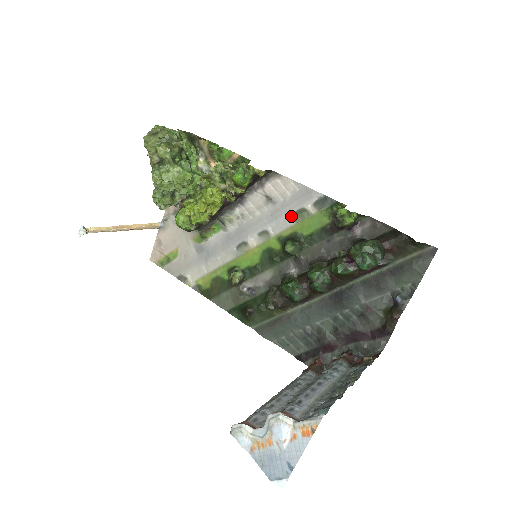
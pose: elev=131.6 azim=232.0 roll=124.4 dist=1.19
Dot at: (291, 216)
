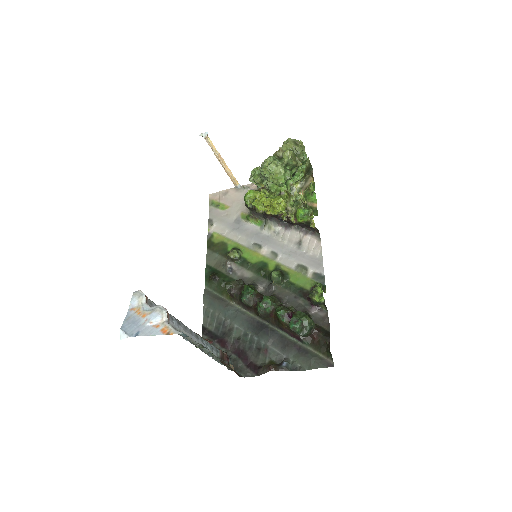
Dot at: (297, 264)
